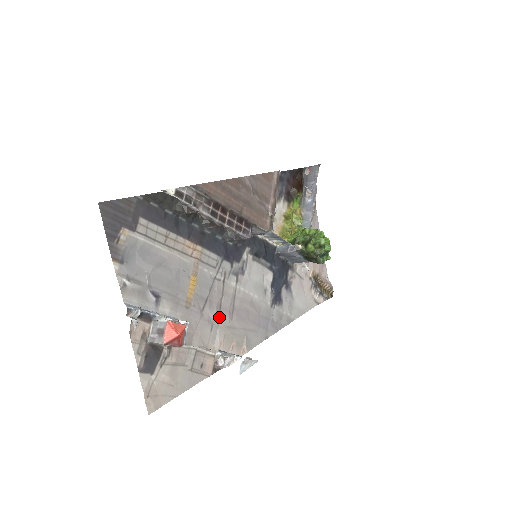
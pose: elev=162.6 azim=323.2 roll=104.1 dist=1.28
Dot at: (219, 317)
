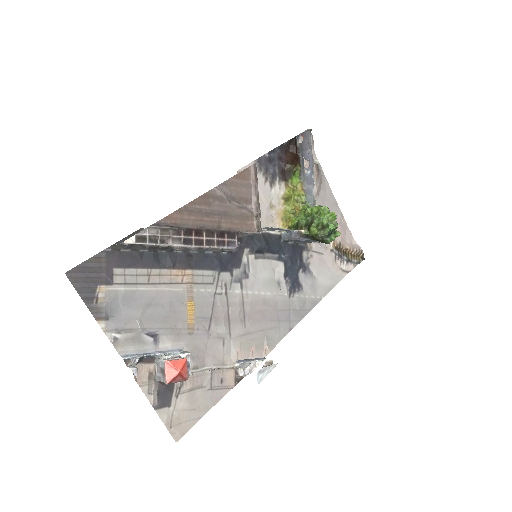
Dot at: (230, 329)
